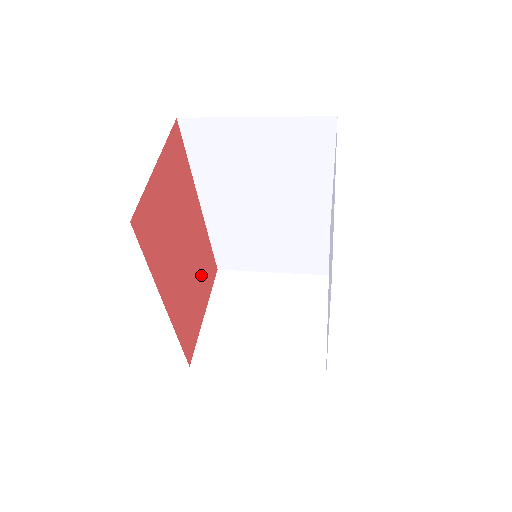
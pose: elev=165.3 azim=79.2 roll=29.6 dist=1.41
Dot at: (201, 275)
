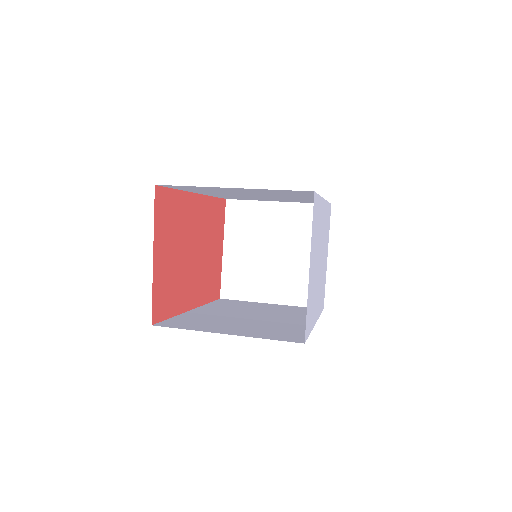
Dot at: (213, 234)
